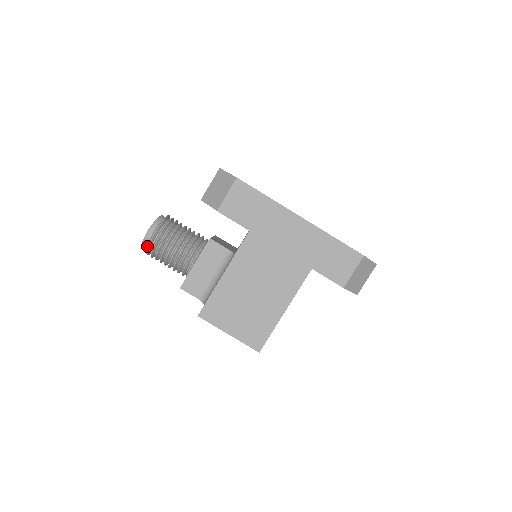
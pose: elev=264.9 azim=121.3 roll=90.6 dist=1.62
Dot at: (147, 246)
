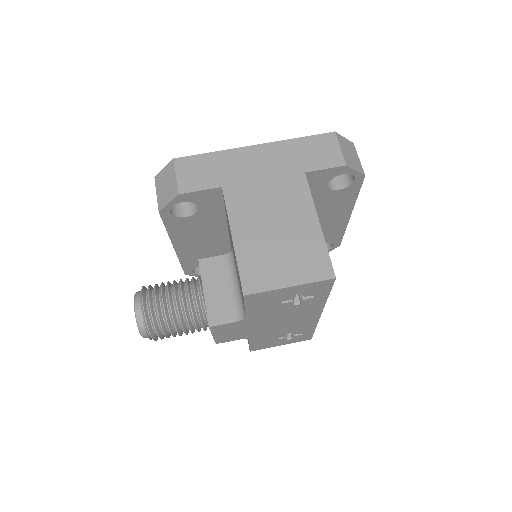
Dot at: (144, 321)
